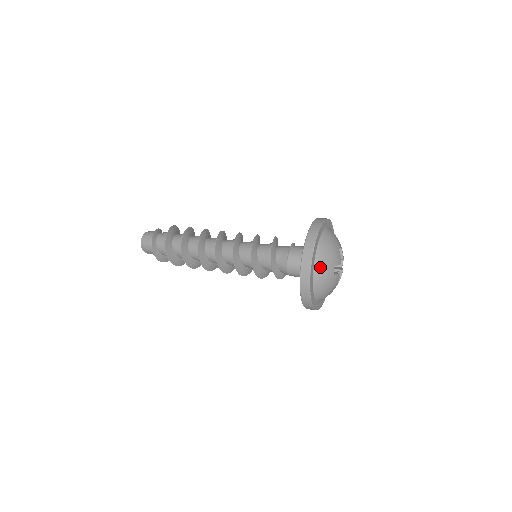
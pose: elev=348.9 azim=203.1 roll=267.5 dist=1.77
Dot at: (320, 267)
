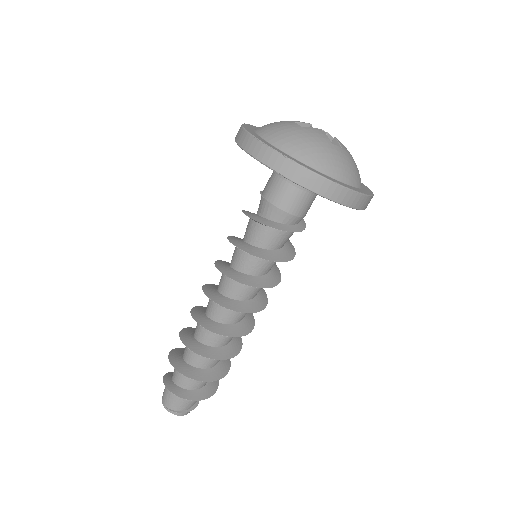
Dot at: (267, 129)
